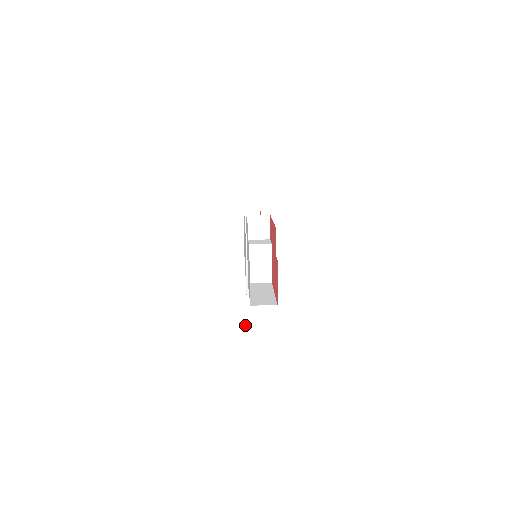
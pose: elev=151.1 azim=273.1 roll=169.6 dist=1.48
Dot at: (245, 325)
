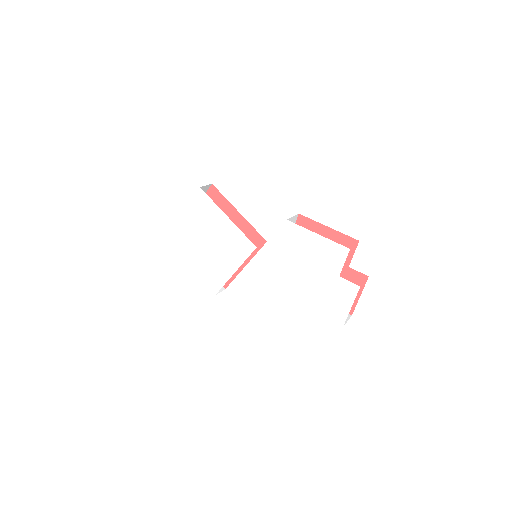
Dot at: (136, 318)
